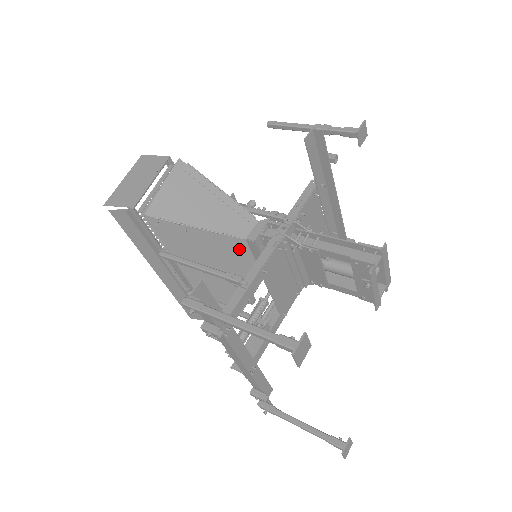
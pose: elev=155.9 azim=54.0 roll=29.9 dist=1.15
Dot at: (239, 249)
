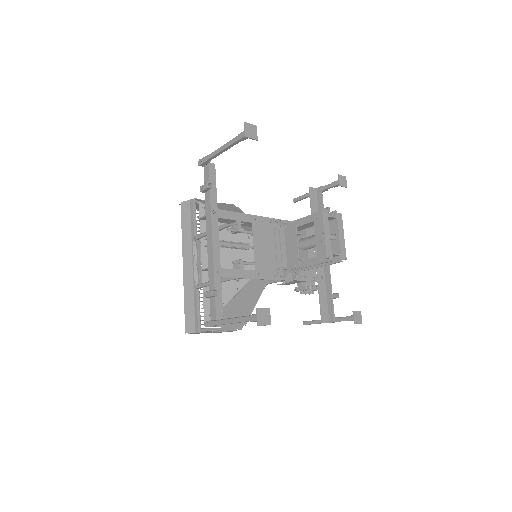
Dot at: occluded
